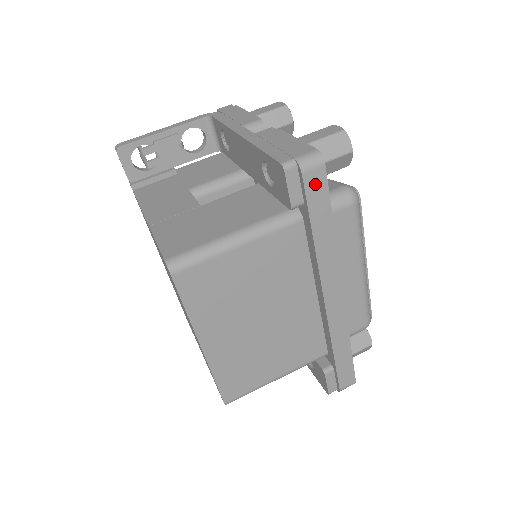
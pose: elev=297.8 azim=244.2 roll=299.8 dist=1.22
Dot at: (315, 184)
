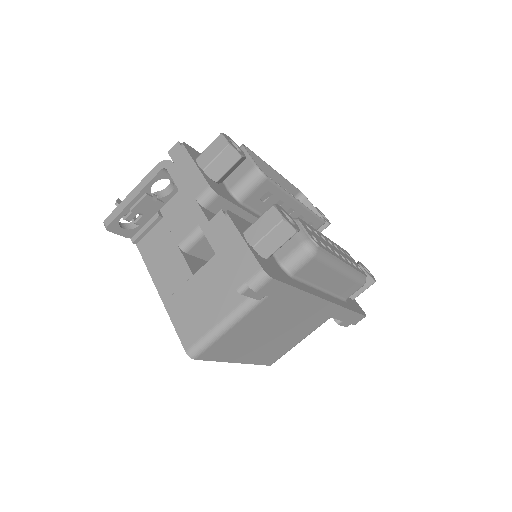
Dot at: (271, 288)
